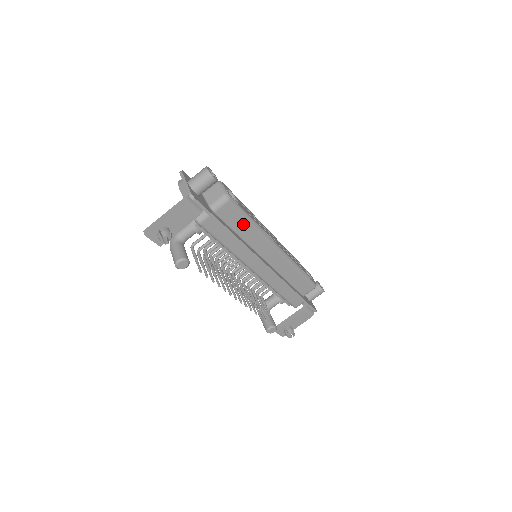
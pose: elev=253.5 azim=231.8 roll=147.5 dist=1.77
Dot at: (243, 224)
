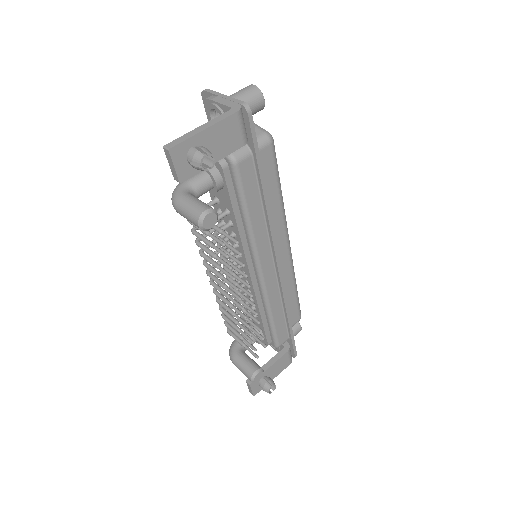
Dot at: (272, 189)
